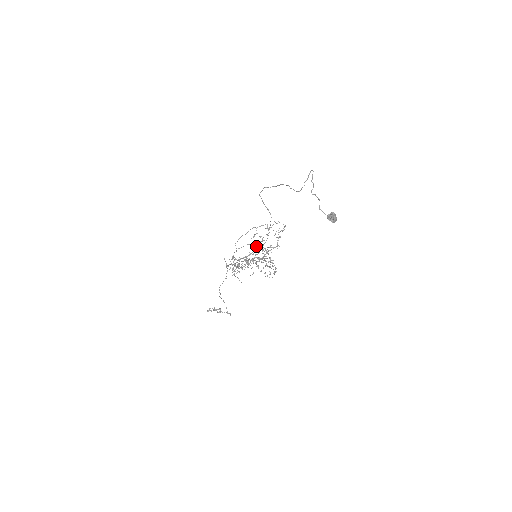
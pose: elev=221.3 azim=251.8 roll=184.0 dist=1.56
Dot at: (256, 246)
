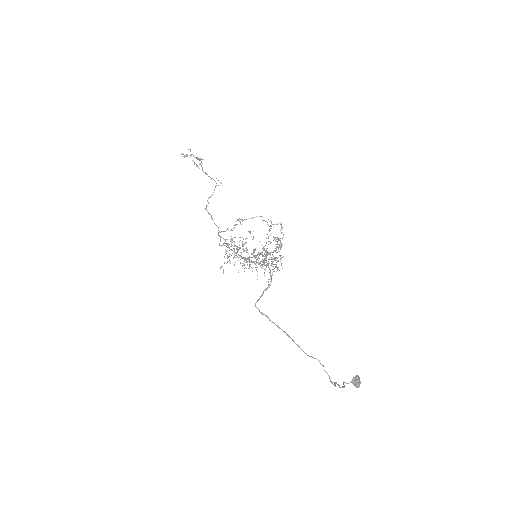
Dot at: occluded
